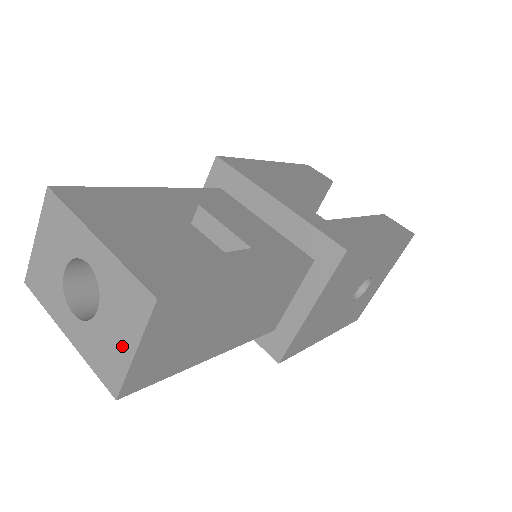
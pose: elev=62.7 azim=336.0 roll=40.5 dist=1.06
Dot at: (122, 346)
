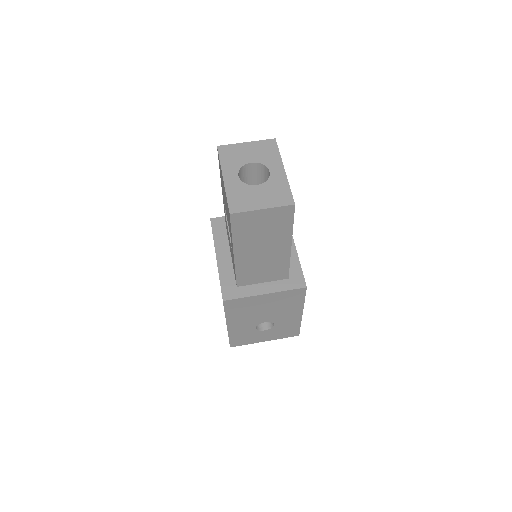
Dot at: (257, 203)
